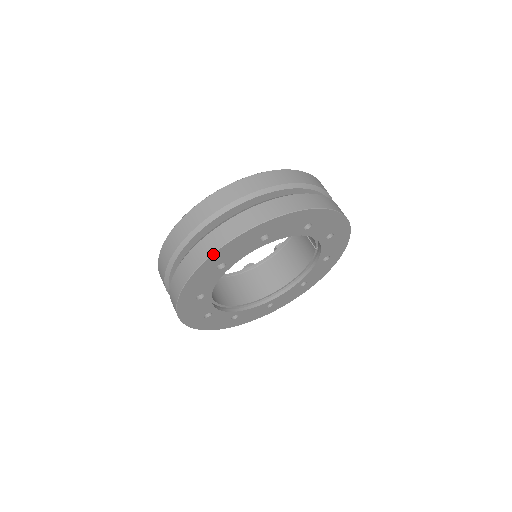
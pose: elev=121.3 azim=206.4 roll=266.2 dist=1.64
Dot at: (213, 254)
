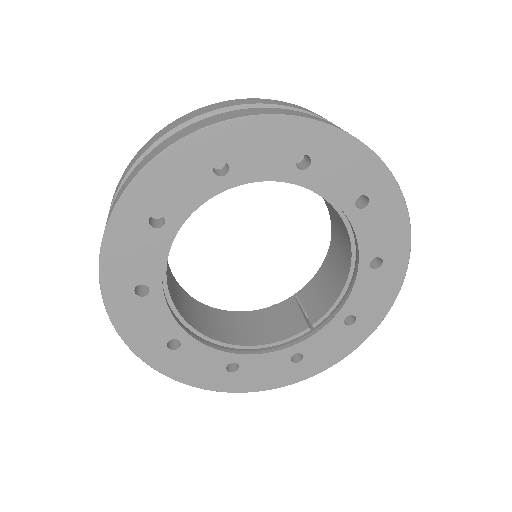
Dot at: (335, 128)
